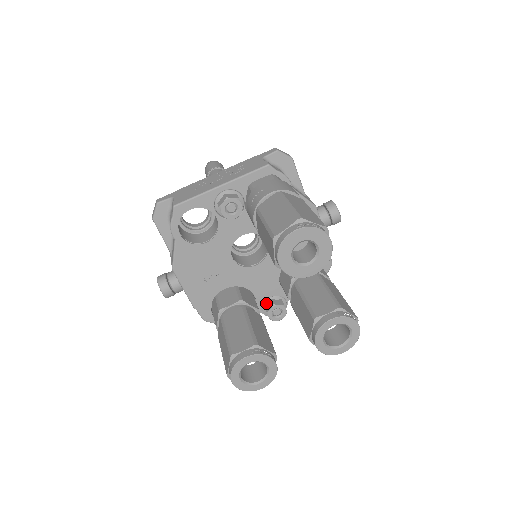
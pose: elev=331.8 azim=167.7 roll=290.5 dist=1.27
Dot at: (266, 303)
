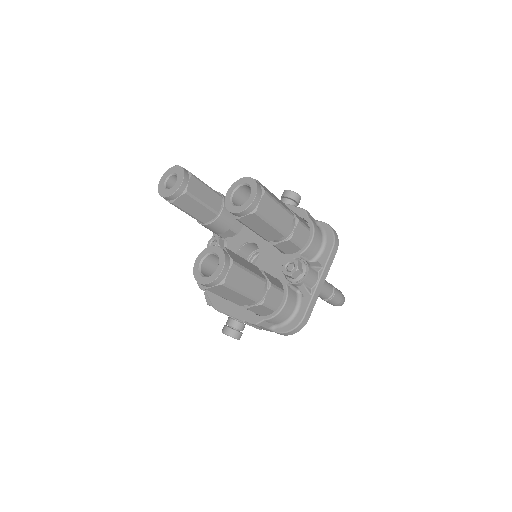
Dot at: occluded
